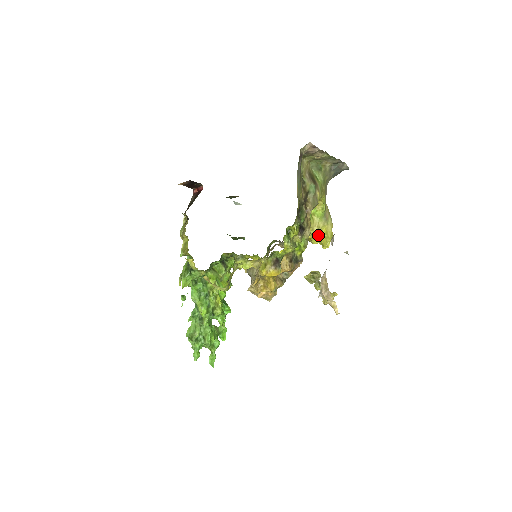
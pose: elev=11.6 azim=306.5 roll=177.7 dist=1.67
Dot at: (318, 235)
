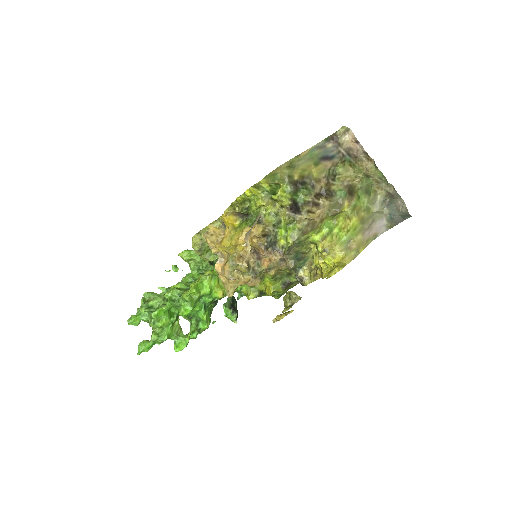
Dot at: (332, 267)
